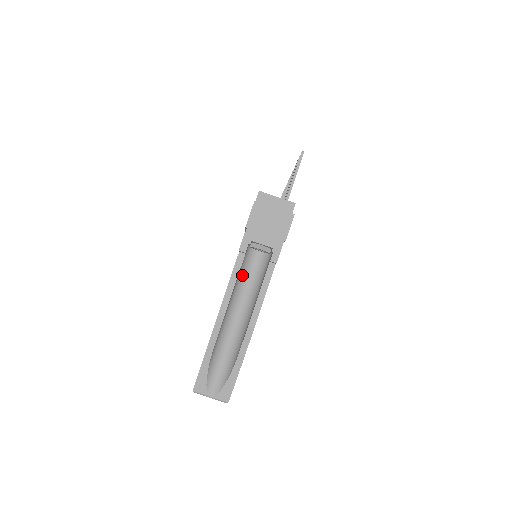
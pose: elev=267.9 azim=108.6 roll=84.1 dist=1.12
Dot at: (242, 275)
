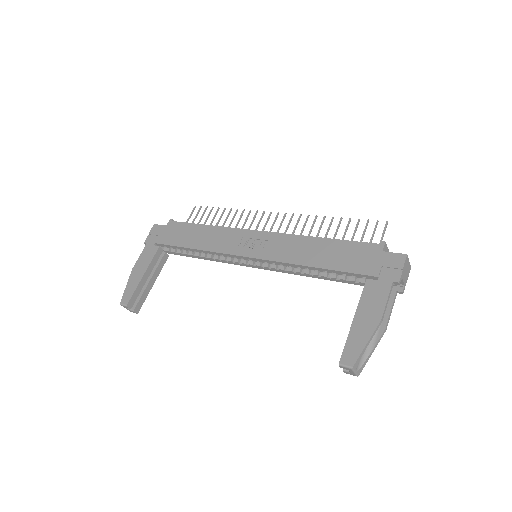
Dot at: (380, 295)
